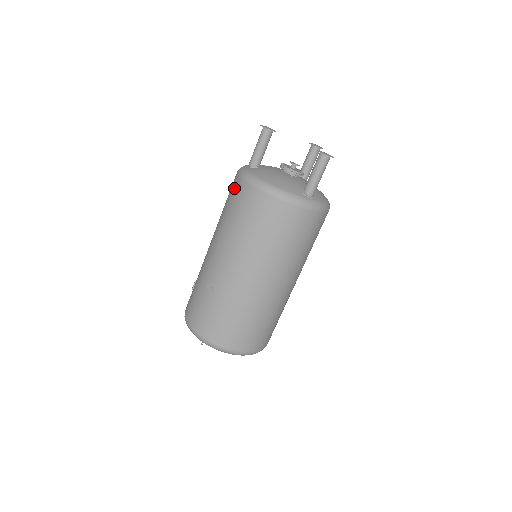
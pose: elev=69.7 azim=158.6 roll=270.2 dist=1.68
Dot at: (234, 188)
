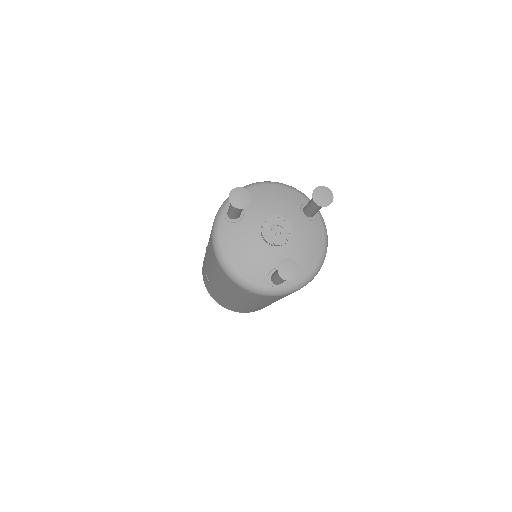
Dot at: occluded
